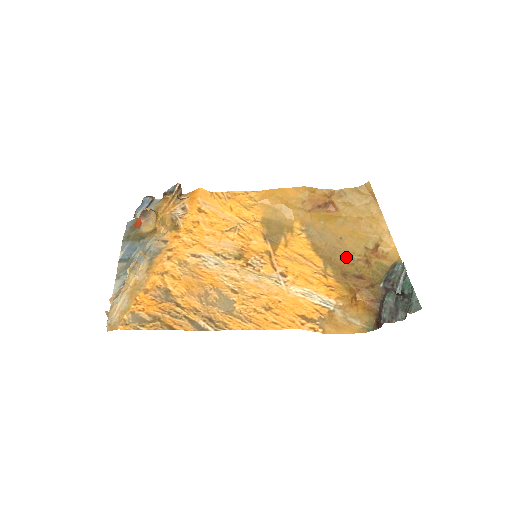
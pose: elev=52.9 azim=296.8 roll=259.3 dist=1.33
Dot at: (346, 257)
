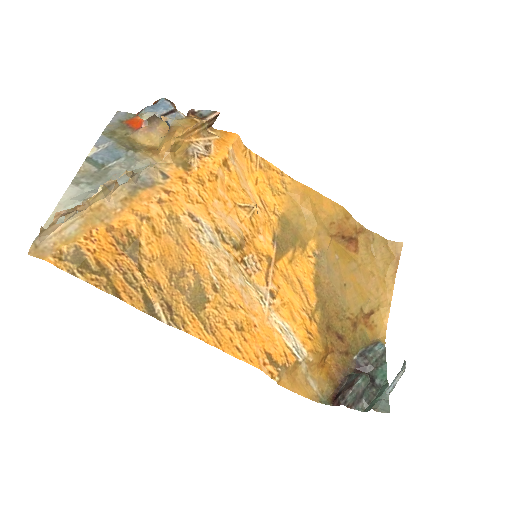
Dot at: (340, 309)
